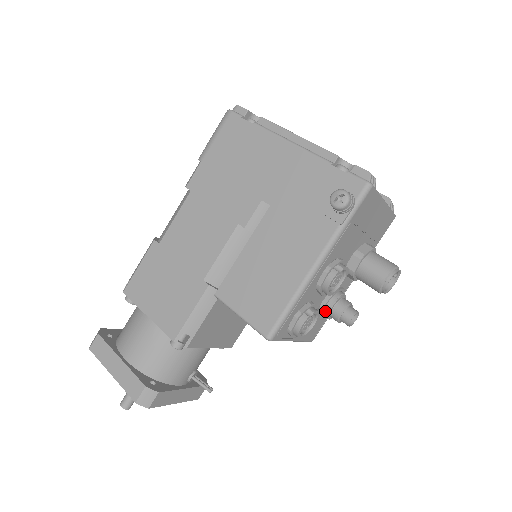
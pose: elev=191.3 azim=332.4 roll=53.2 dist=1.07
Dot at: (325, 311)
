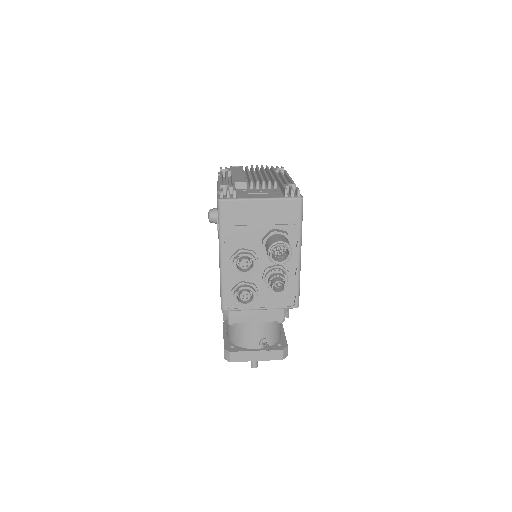
Dot at: (266, 285)
